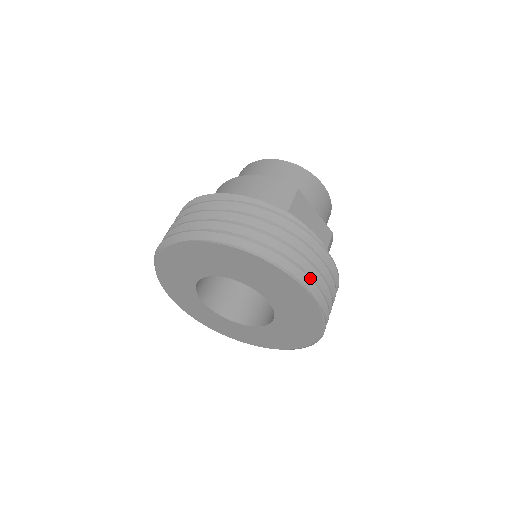
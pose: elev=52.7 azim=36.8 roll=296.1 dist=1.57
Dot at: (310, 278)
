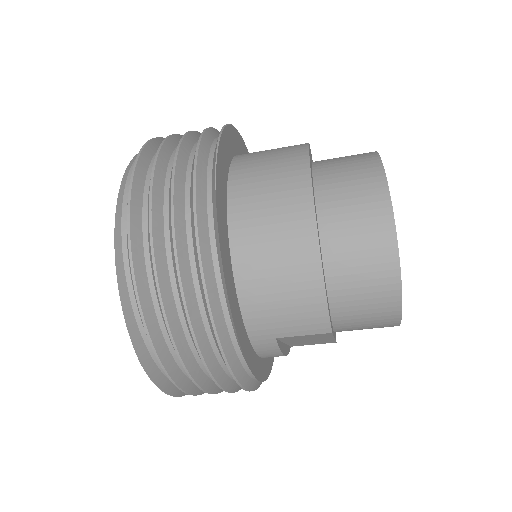
Dot at: (194, 395)
